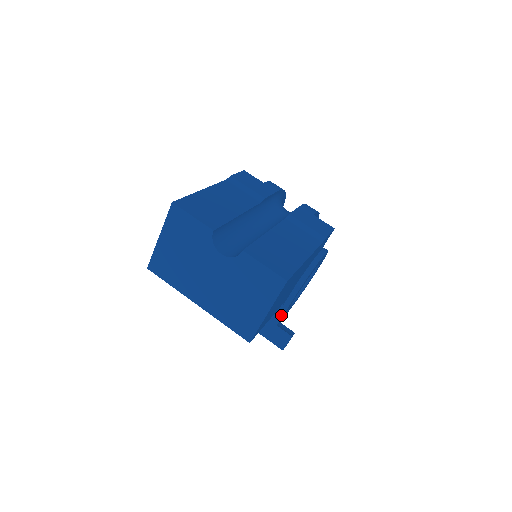
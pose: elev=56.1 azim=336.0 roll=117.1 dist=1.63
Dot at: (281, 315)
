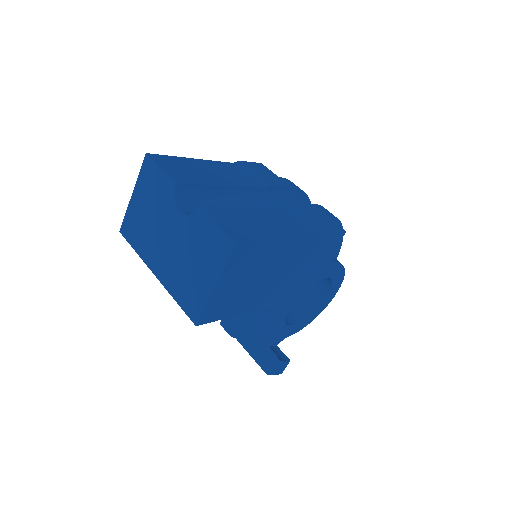
Dot at: (268, 326)
